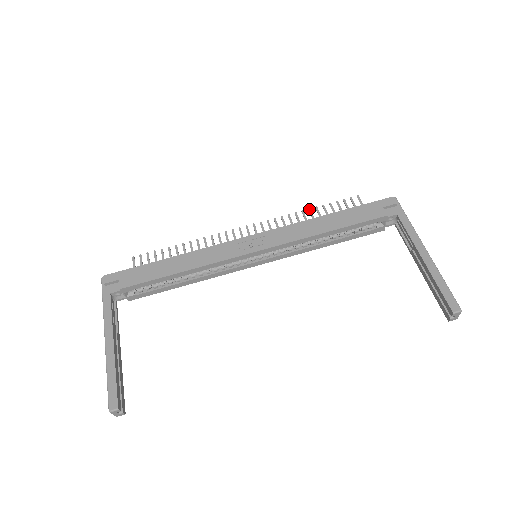
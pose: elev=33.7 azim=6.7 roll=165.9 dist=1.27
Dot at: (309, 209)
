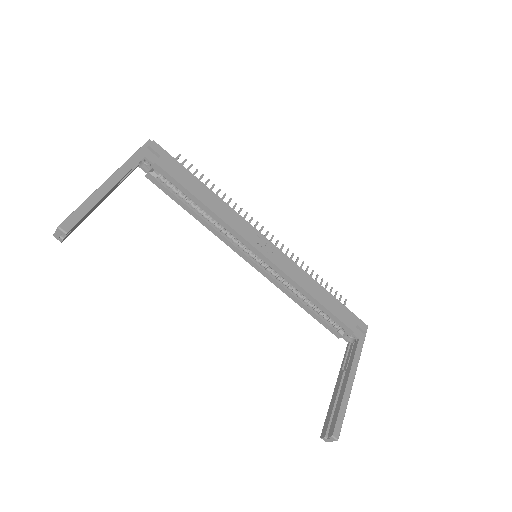
Dot at: (313, 270)
